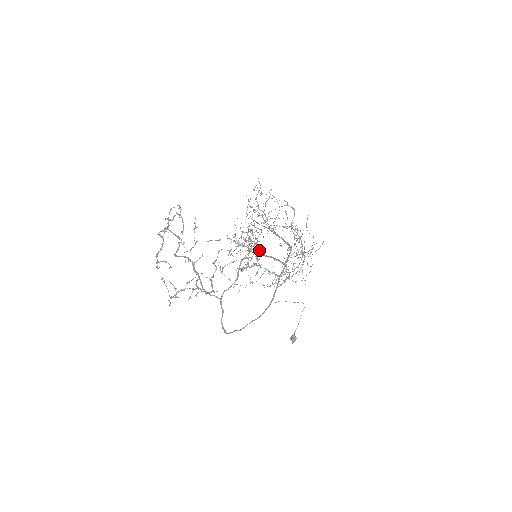
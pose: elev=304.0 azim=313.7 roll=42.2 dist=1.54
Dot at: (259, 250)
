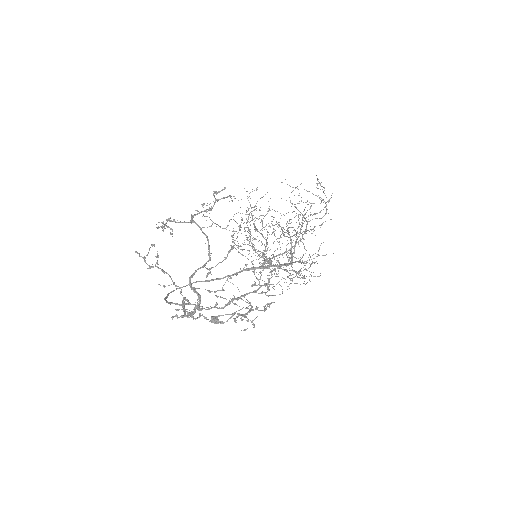
Dot at: occluded
